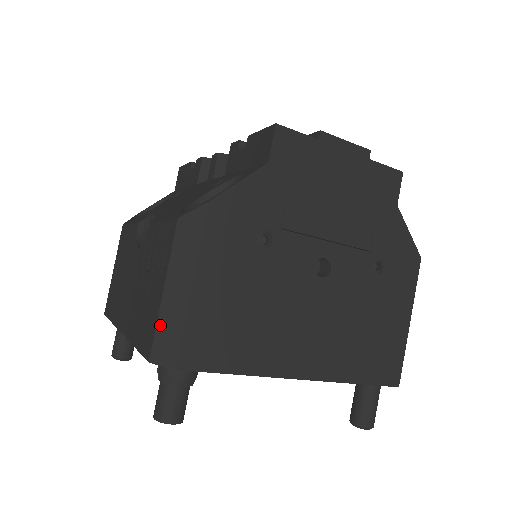
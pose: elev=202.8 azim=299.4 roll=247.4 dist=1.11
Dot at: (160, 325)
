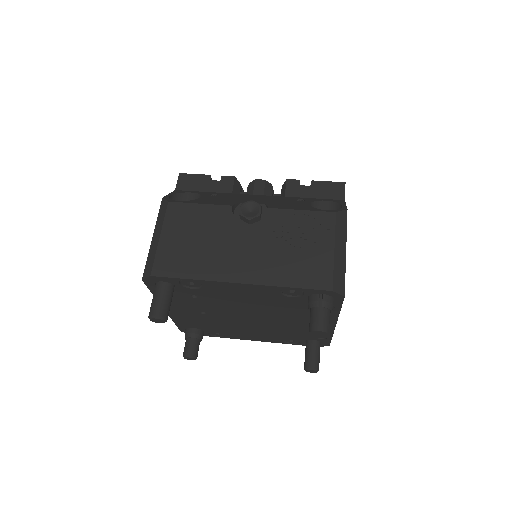
Dot at: (335, 270)
